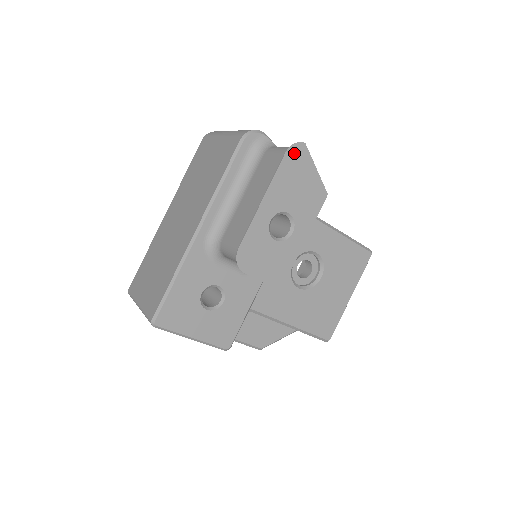
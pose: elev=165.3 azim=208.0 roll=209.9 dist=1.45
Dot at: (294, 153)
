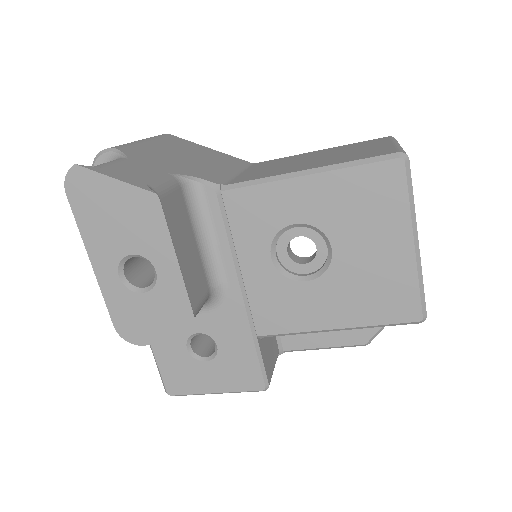
Dot at: (75, 187)
